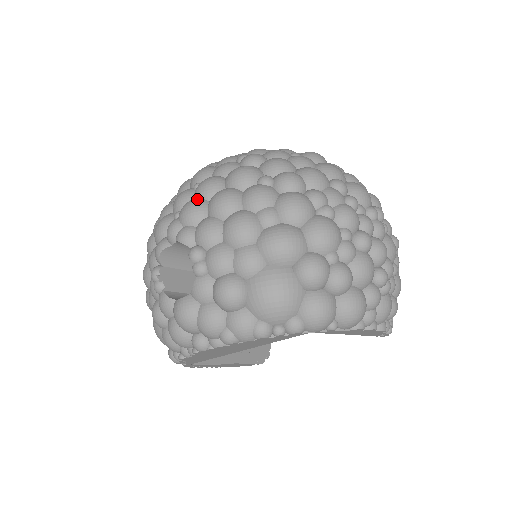
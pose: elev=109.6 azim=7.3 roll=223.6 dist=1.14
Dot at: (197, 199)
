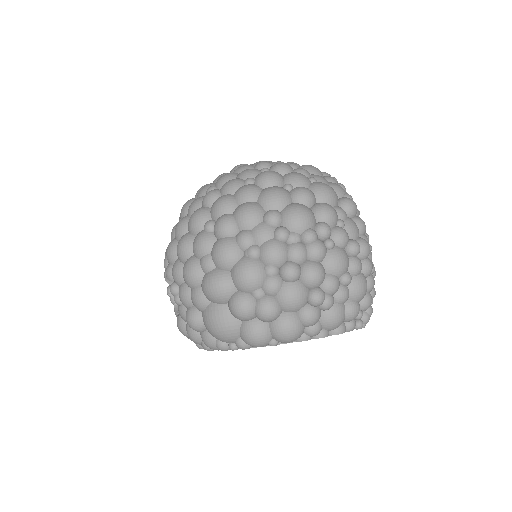
Dot at: (173, 241)
